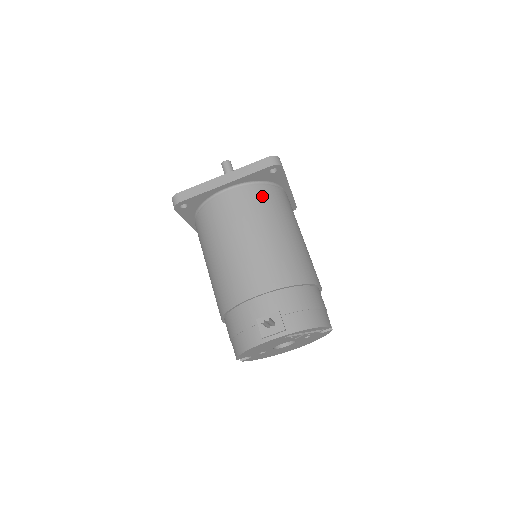
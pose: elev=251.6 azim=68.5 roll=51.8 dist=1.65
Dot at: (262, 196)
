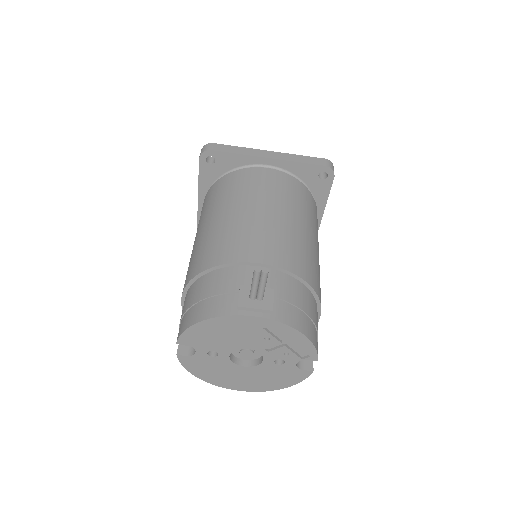
Dot at: (300, 191)
